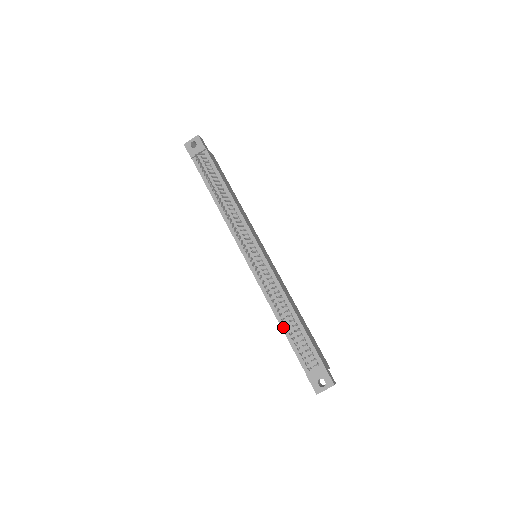
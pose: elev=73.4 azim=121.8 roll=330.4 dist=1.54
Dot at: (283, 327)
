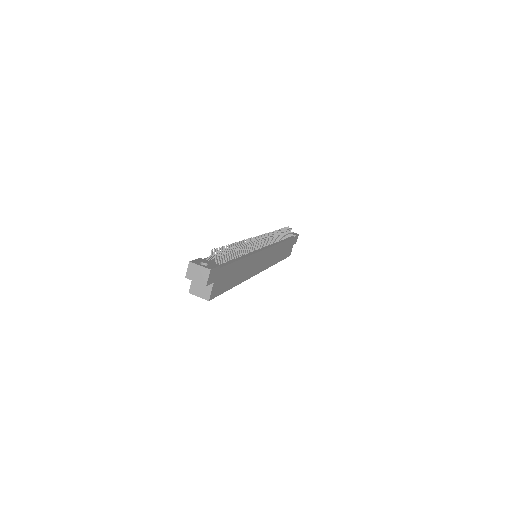
Dot at: occluded
